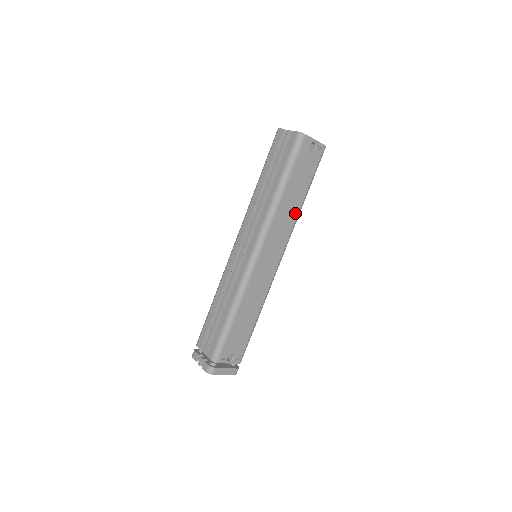
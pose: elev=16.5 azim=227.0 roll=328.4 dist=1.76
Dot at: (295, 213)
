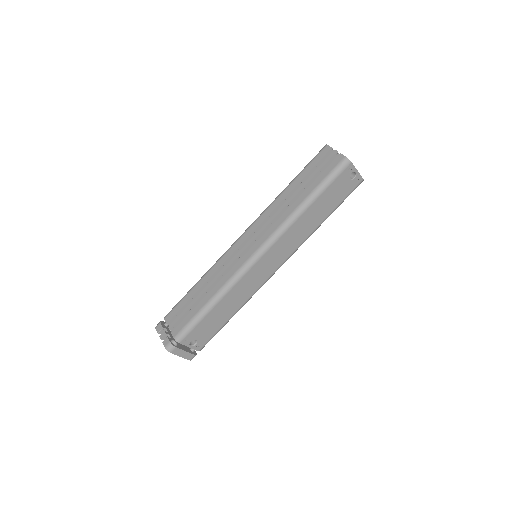
Dot at: (310, 231)
